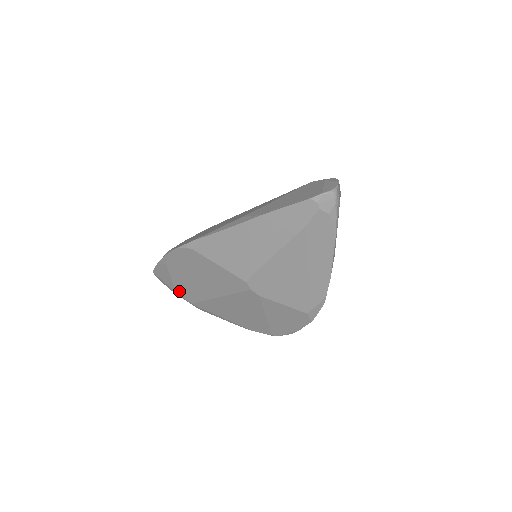
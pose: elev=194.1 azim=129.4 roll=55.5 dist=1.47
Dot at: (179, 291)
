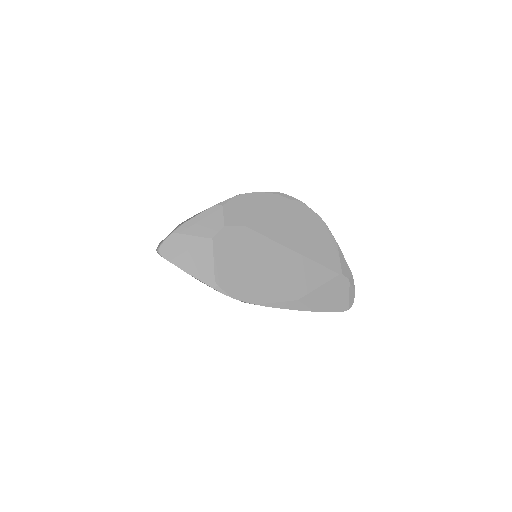
Dot at: occluded
